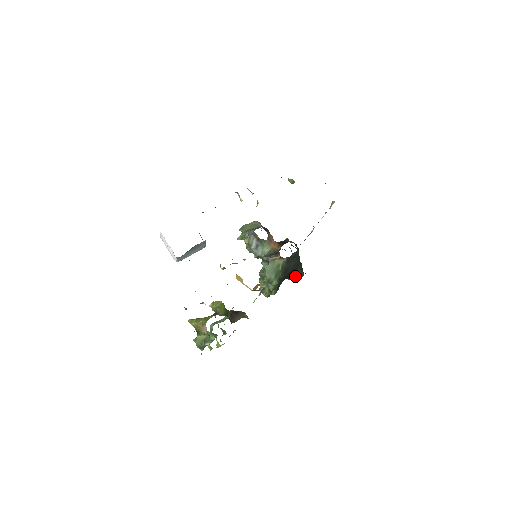
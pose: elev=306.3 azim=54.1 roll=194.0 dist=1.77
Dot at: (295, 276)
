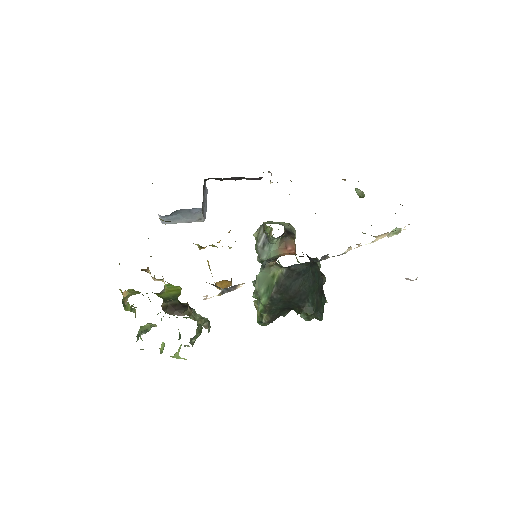
Dot at: (302, 309)
